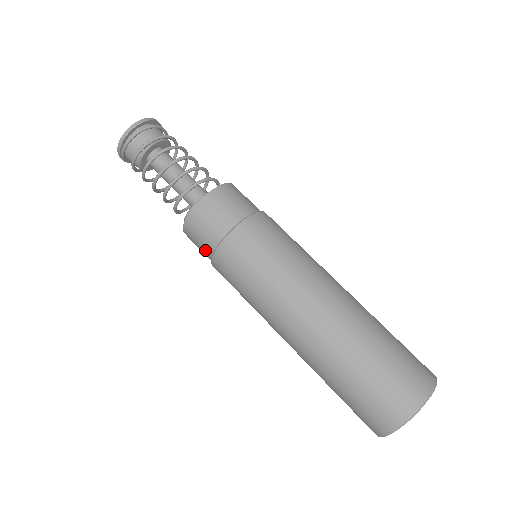
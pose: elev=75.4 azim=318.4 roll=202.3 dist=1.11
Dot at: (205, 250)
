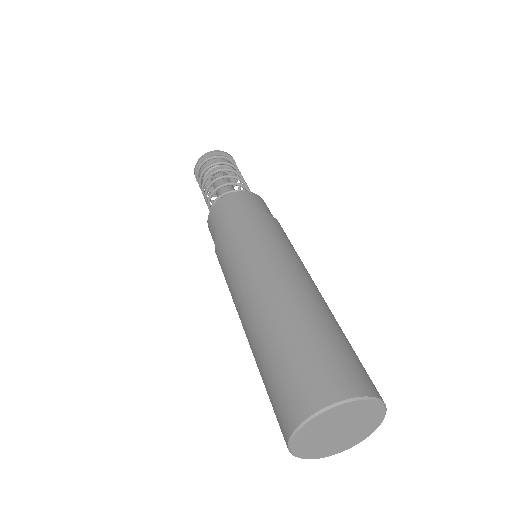
Dot at: occluded
